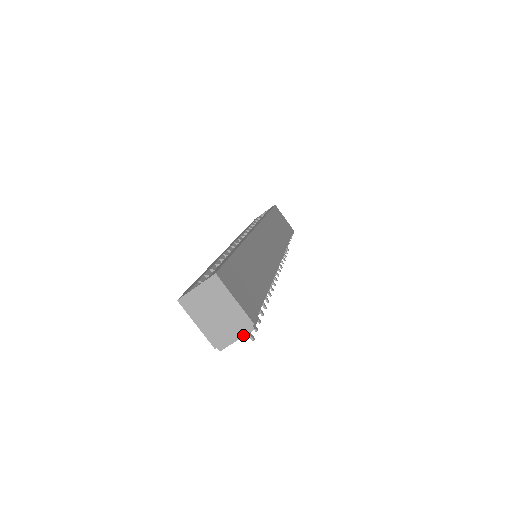
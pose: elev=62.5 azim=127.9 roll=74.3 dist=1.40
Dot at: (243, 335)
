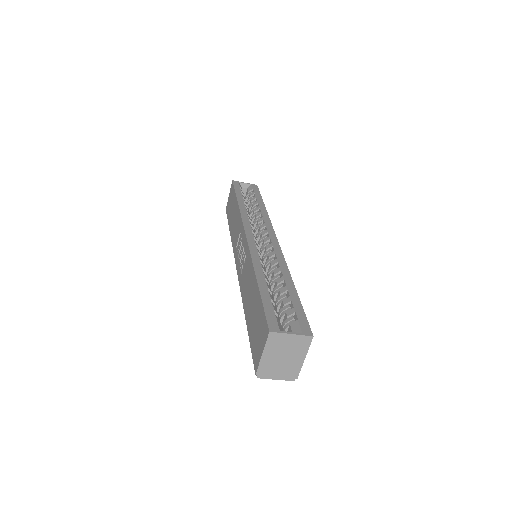
Dot at: (283, 379)
